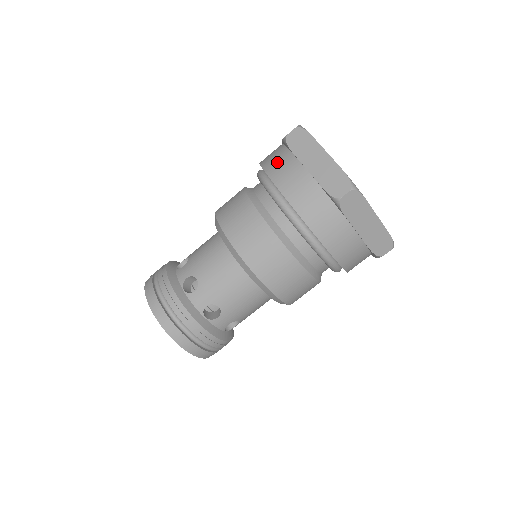
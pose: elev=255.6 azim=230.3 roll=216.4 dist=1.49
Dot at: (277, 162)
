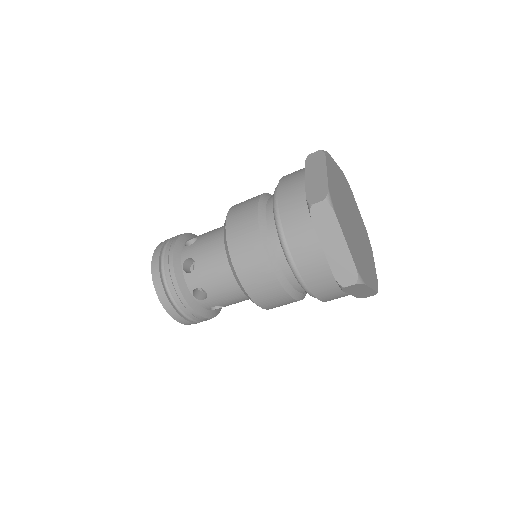
Dot at: (324, 288)
